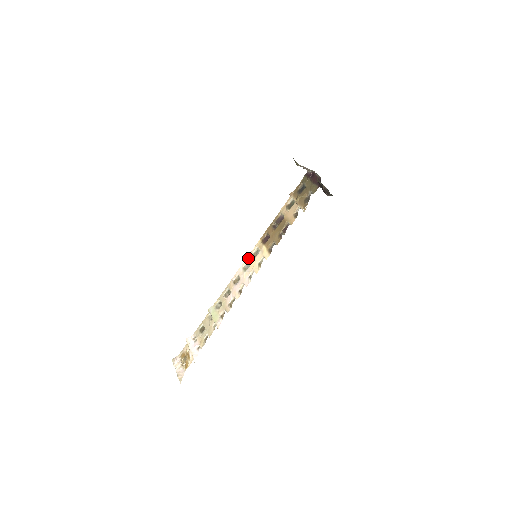
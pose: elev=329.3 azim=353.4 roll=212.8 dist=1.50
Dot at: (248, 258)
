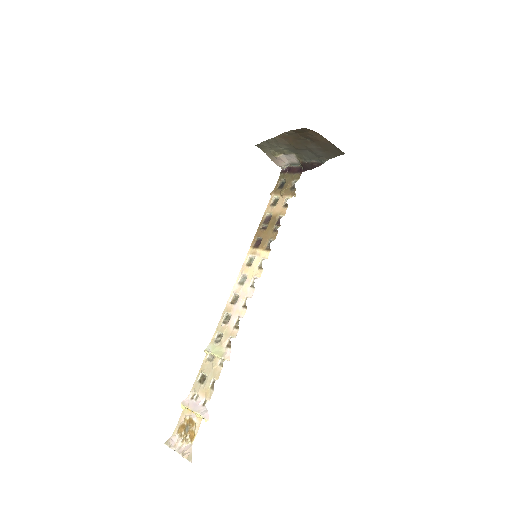
Dot at: (242, 271)
